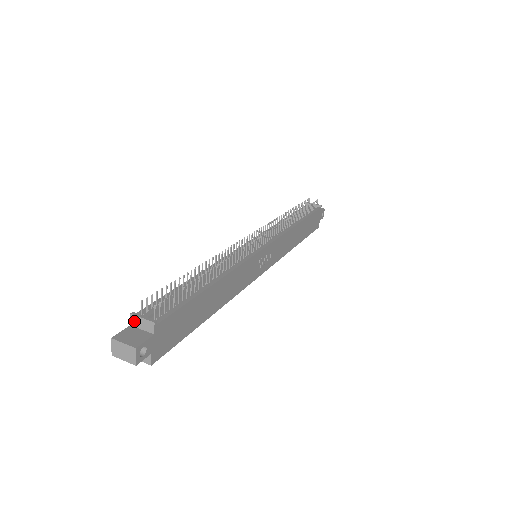
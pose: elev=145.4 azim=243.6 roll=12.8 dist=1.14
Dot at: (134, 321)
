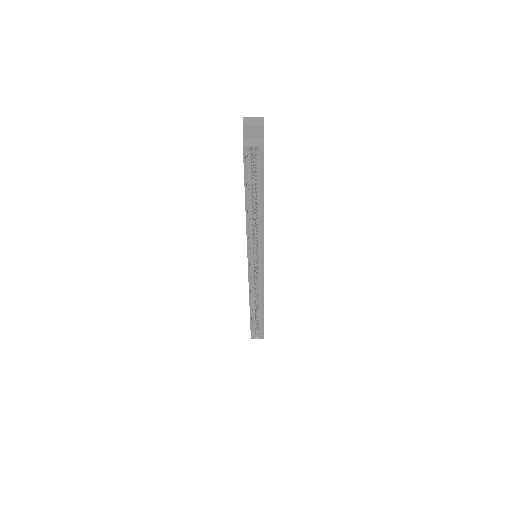
Dot at: occluded
